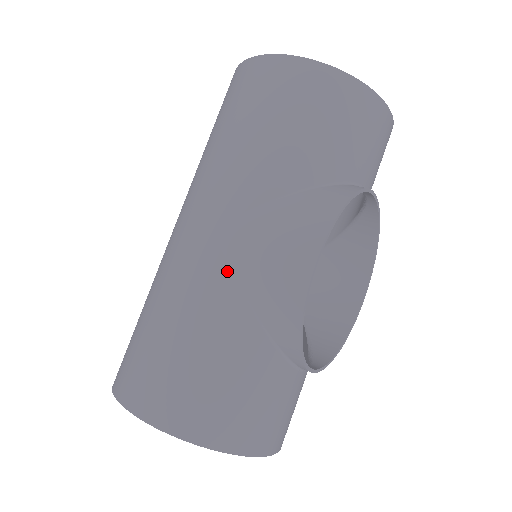
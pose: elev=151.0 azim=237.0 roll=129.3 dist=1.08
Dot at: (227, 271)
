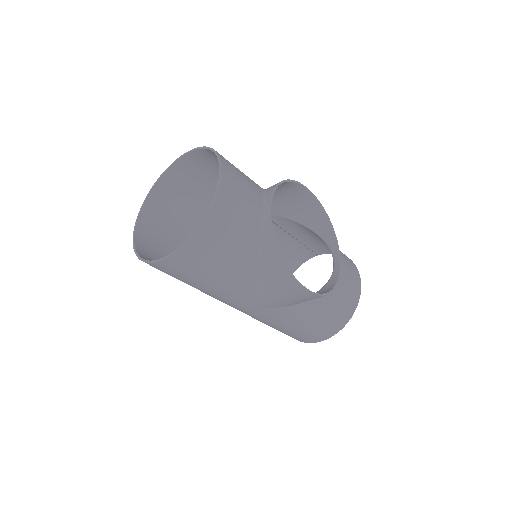
Dot at: occluded
